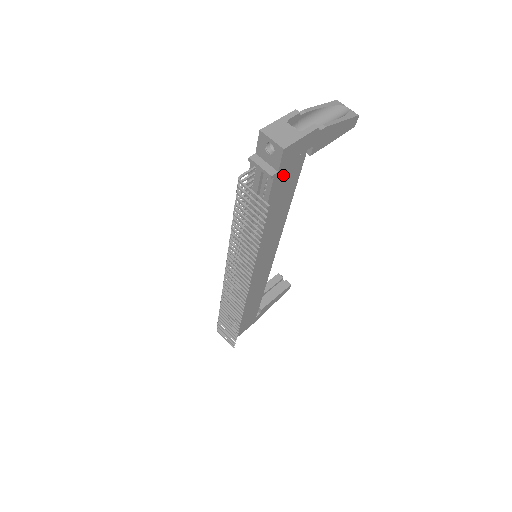
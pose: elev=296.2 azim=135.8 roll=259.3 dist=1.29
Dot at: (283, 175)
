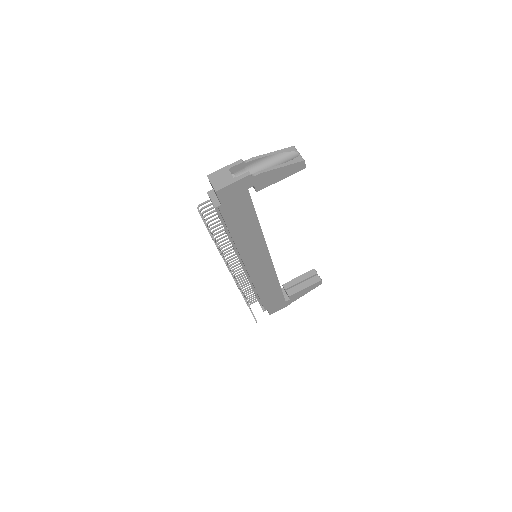
Dot at: (230, 206)
